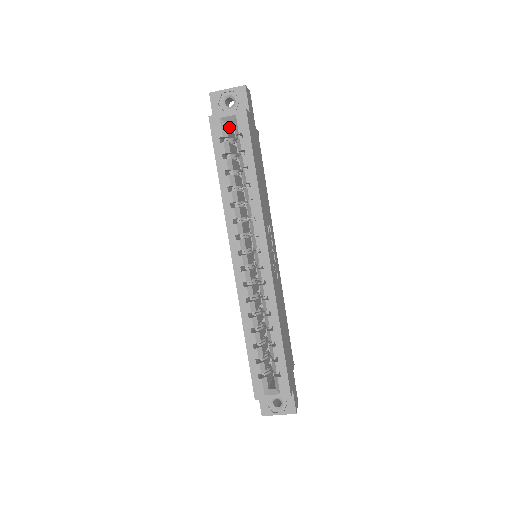
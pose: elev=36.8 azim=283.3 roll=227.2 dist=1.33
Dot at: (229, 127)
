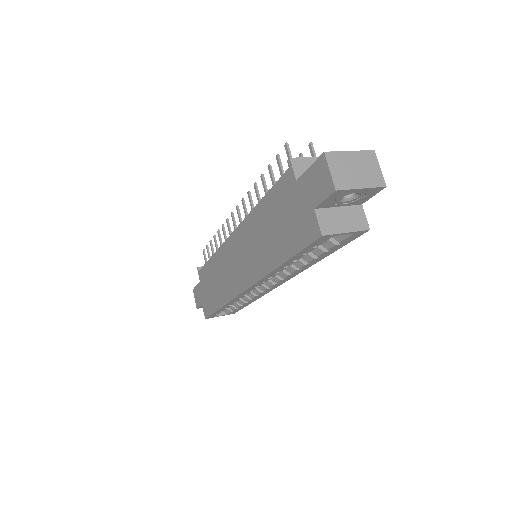
Dot at: occluded
